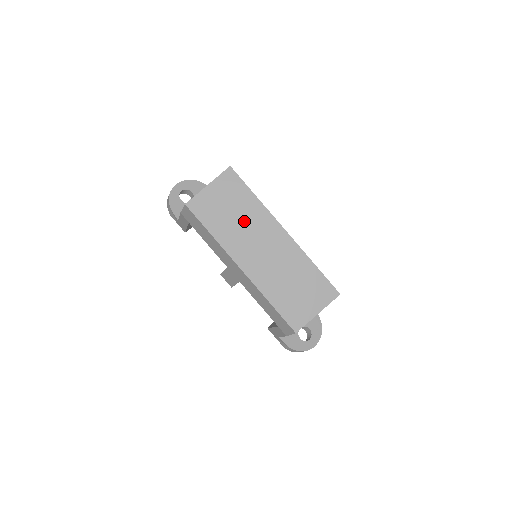
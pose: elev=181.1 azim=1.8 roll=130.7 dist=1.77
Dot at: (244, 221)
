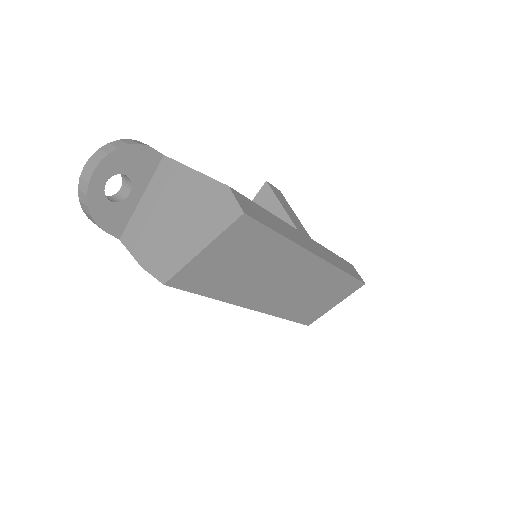
Dot at: (262, 269)
